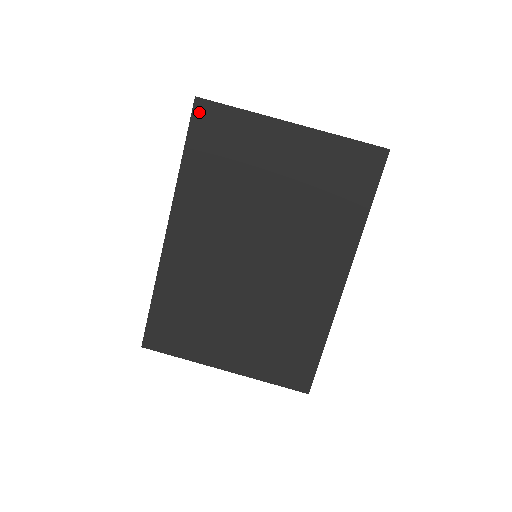
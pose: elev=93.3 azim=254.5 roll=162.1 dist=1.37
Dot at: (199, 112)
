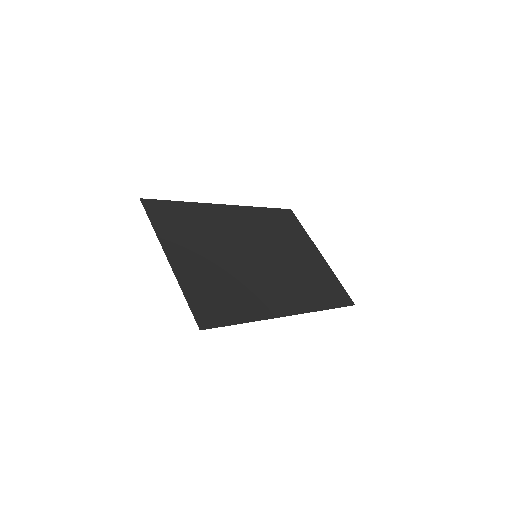
Dot at: (288, 212)
